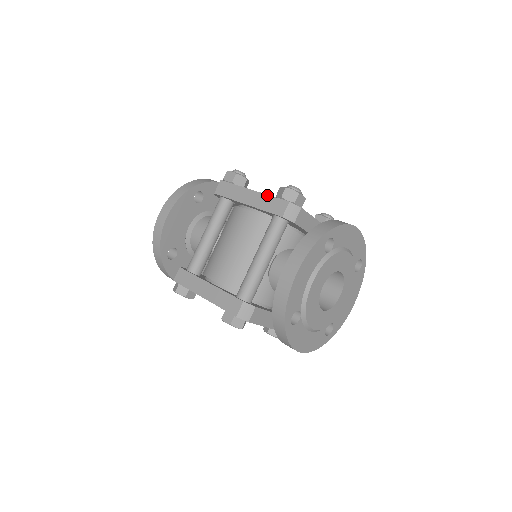
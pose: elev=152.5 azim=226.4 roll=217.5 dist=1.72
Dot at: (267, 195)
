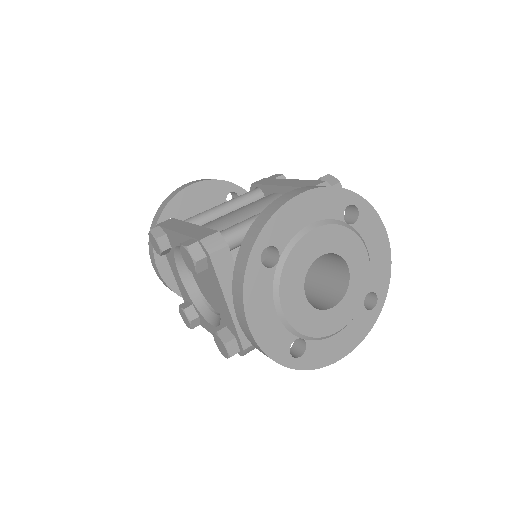
Dot at: (305, 180)
